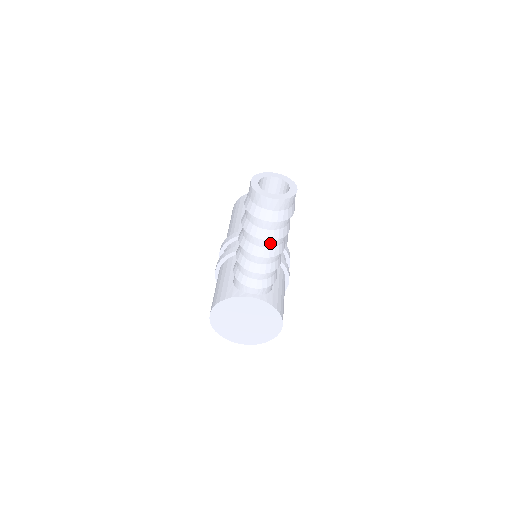
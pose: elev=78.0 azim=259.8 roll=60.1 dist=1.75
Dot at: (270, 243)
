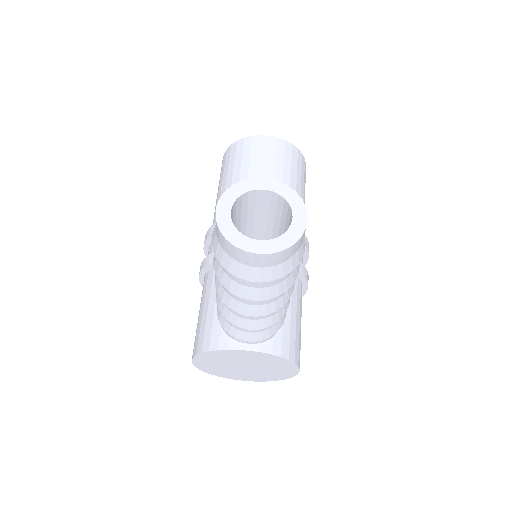
Dot at: (265, 300)
